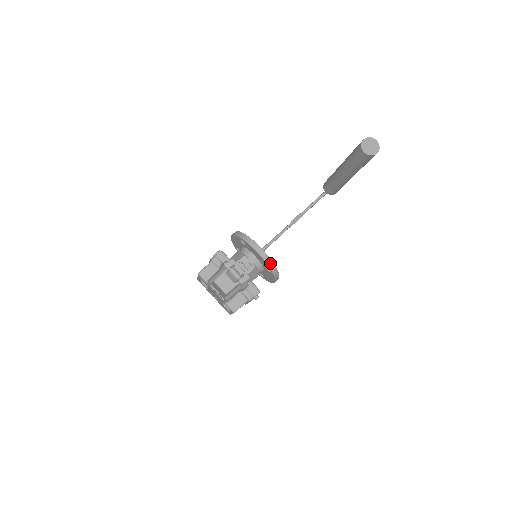
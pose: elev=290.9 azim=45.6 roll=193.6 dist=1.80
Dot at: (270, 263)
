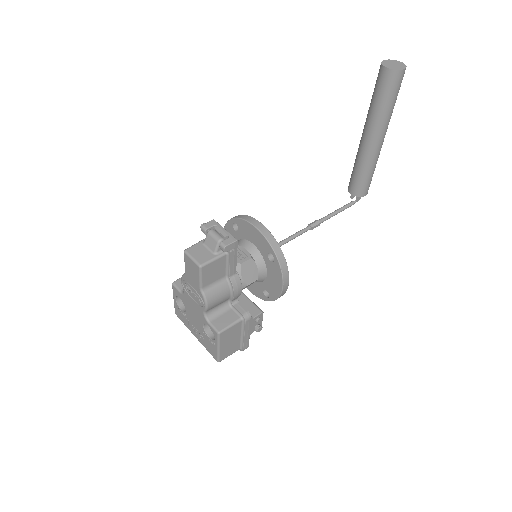
Dot at: (272, 241)
